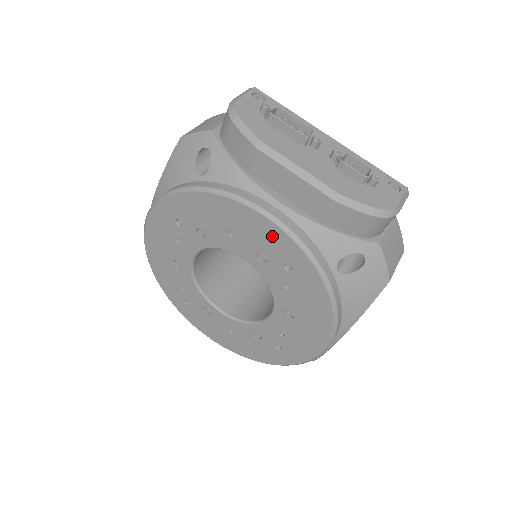
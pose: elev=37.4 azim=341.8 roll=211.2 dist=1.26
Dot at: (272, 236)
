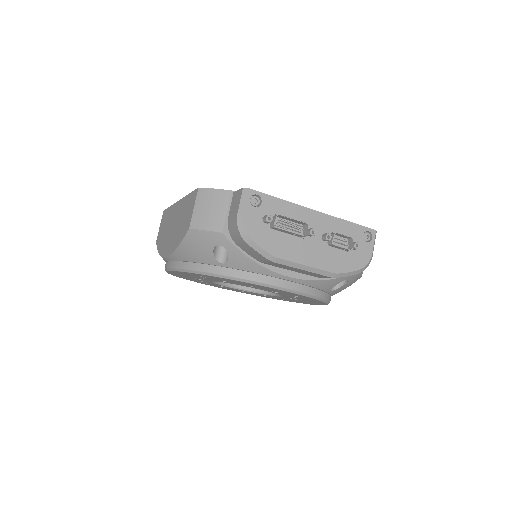
Dot at: occluded
